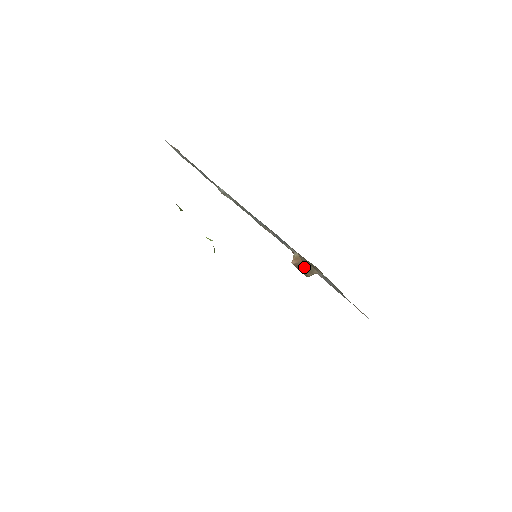
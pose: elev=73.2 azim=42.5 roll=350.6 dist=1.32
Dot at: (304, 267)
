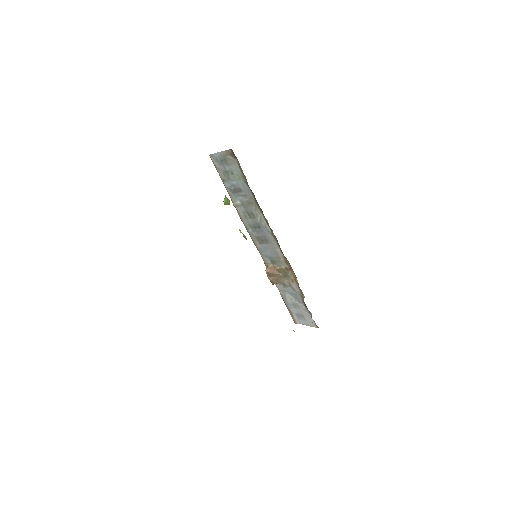
Dot at: (276, 275)
